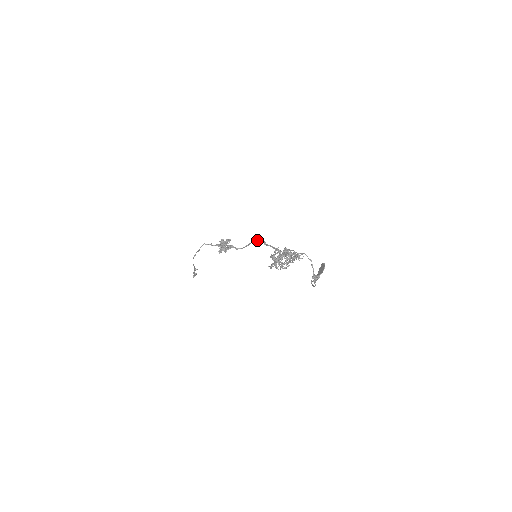
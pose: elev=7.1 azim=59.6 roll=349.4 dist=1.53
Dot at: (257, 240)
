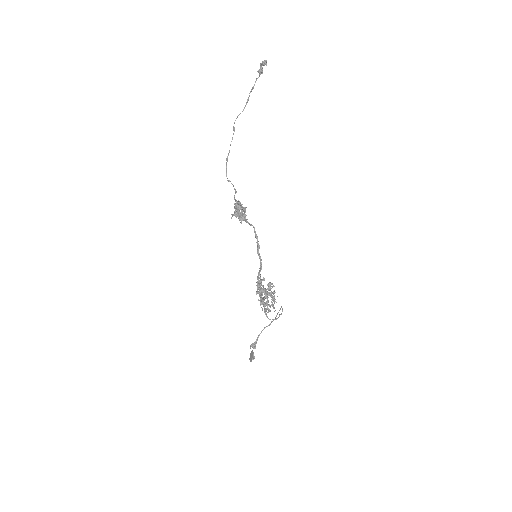
Dot at: occluded
